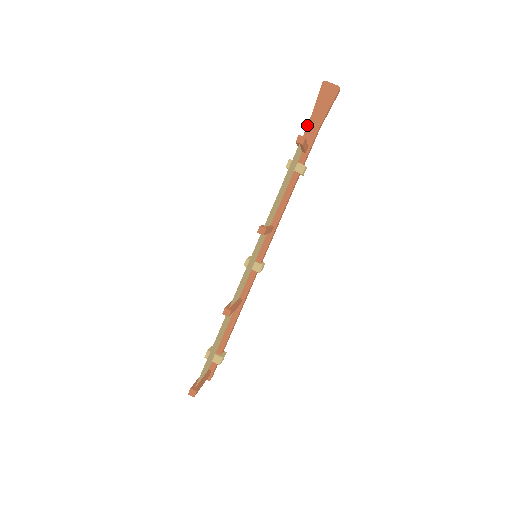
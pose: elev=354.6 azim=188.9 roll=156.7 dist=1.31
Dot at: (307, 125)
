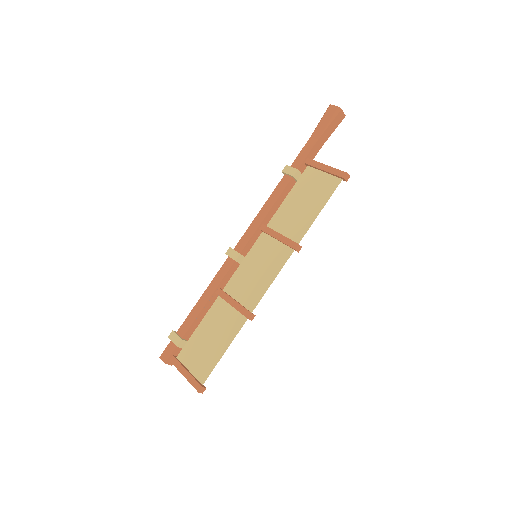
Dot at: (316, 142)
